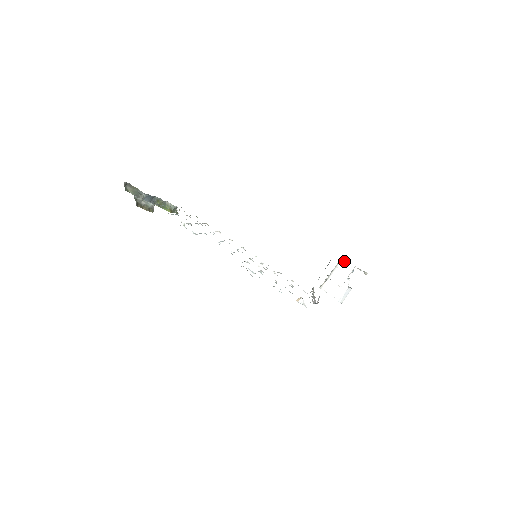
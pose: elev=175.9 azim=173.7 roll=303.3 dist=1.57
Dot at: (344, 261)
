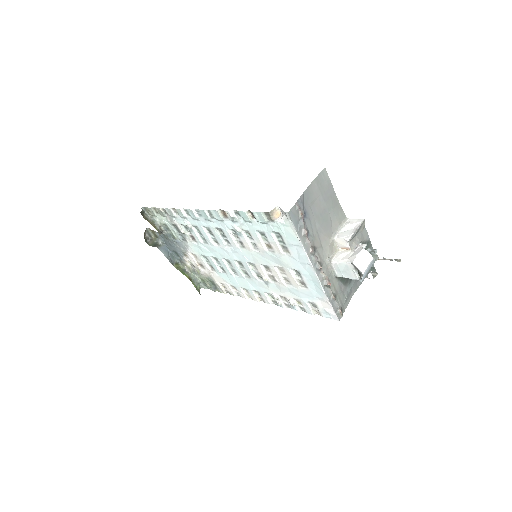
Dot at: (350, 220)
